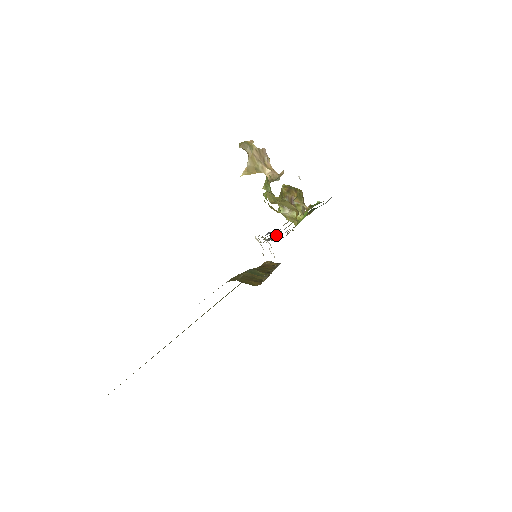
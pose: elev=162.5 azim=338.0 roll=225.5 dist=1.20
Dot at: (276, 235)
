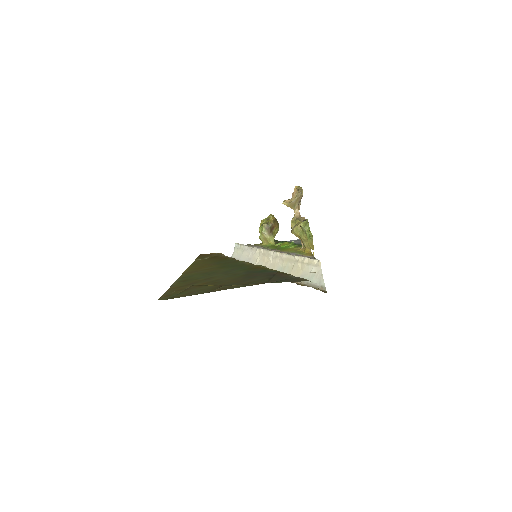
Dot at: occluded
